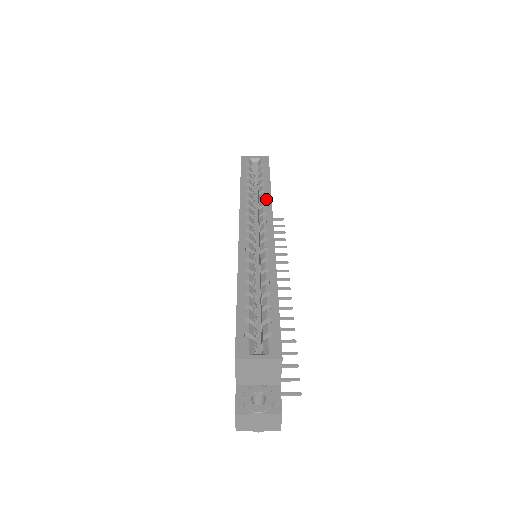
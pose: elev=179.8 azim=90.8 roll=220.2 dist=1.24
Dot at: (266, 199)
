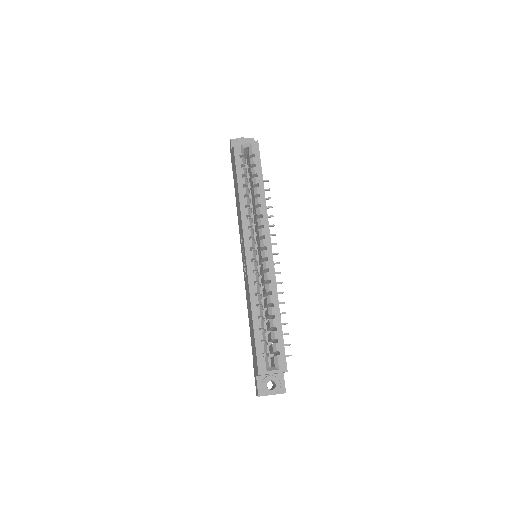
Dot at: (262, 207)
